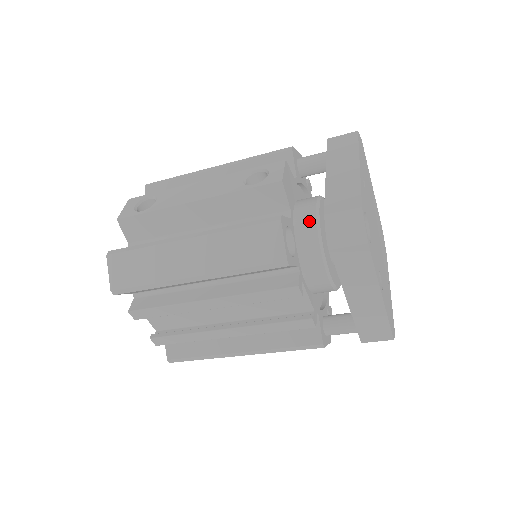
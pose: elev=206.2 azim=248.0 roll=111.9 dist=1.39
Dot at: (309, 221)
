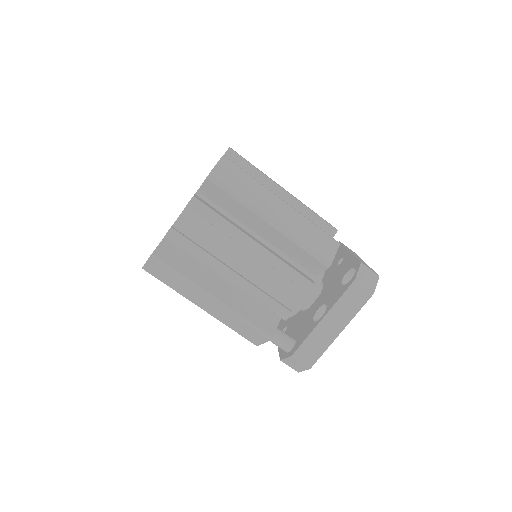
Dot at: occluded
